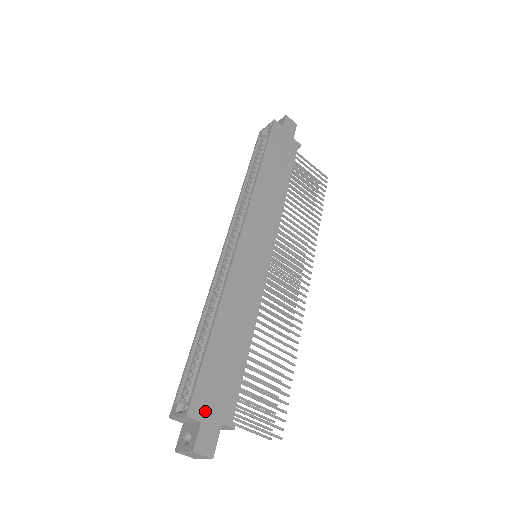
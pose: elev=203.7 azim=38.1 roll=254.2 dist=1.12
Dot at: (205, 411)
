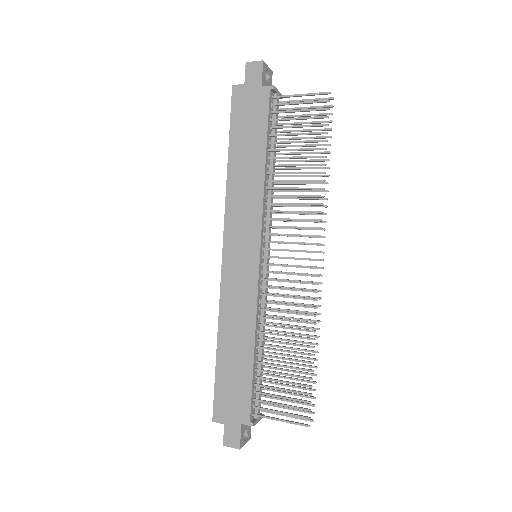
Dot at: (225, 416)
